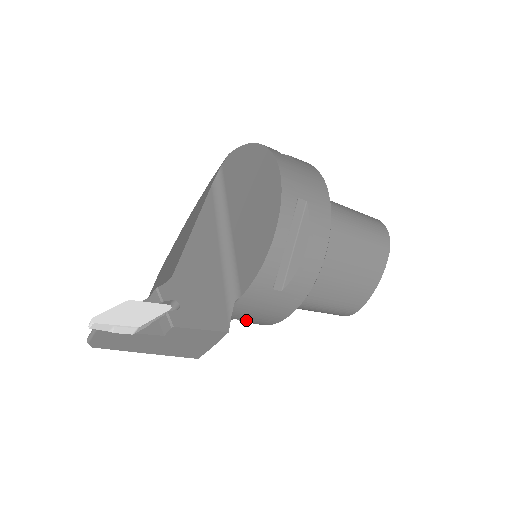
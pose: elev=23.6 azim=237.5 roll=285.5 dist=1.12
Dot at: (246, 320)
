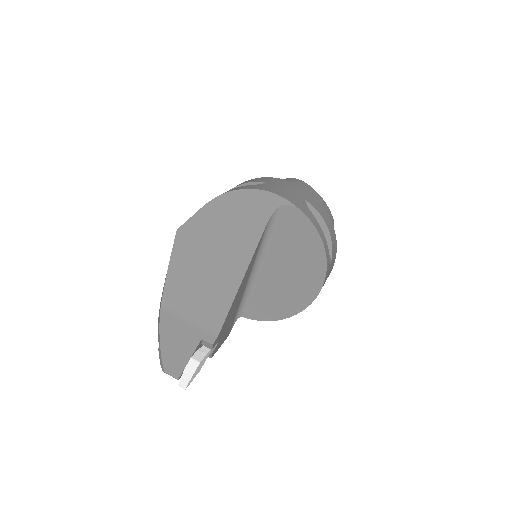
Dot at: occluded
